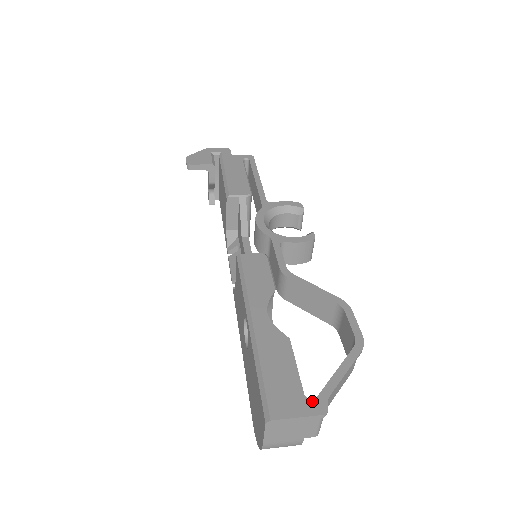
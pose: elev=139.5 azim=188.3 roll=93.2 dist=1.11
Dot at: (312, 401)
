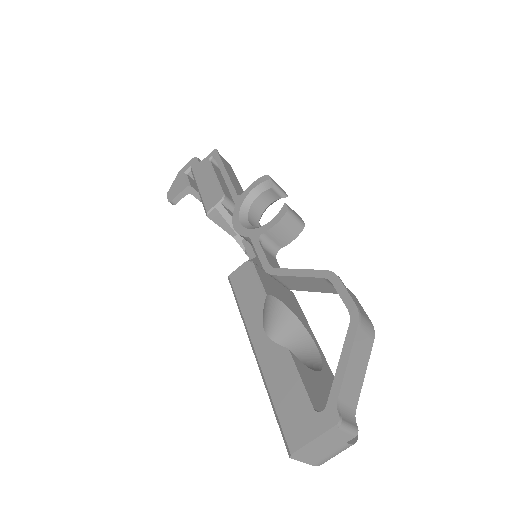
Dot at: (322, 414)
